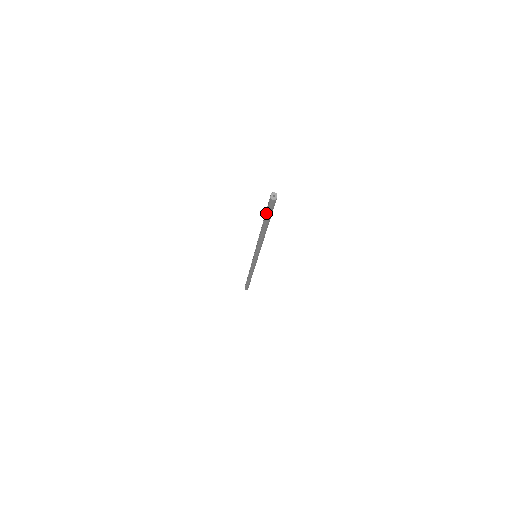
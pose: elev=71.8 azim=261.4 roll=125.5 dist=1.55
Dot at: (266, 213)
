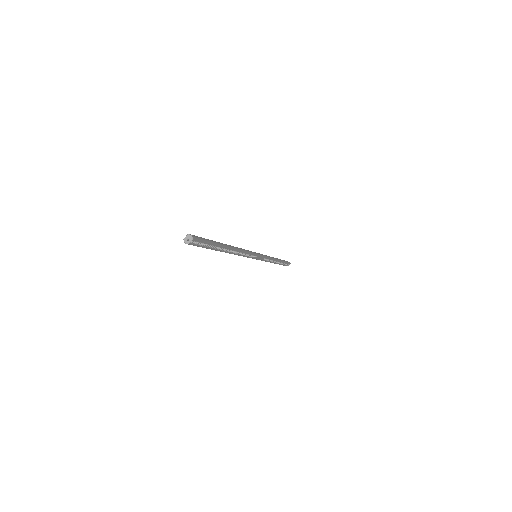
Dot at: occluded
